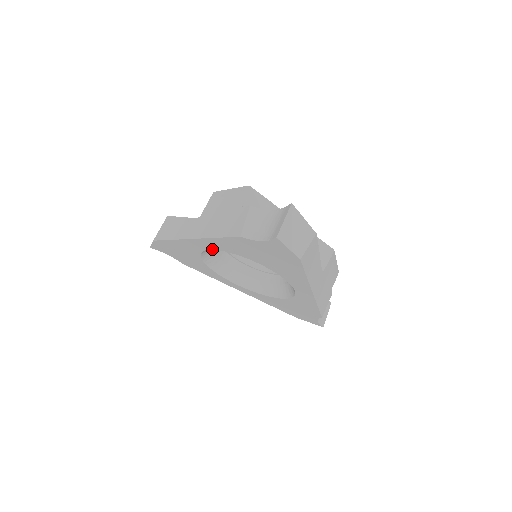
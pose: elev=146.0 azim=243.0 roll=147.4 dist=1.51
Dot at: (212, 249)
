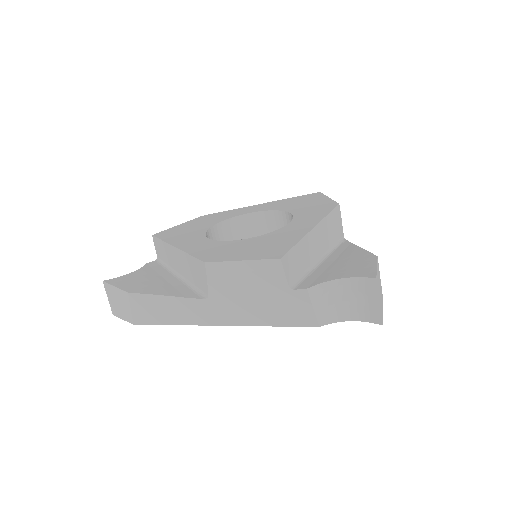
Dot at: occluded
